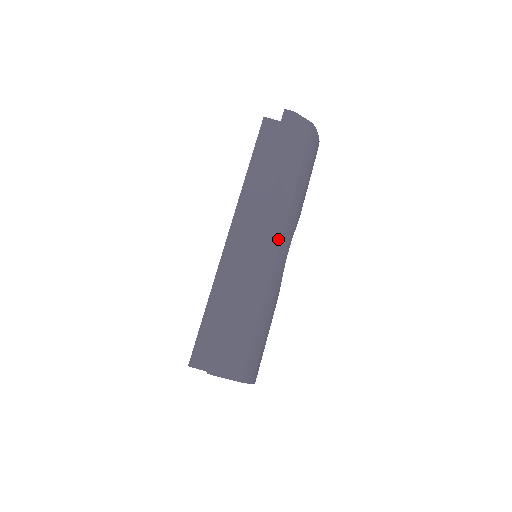
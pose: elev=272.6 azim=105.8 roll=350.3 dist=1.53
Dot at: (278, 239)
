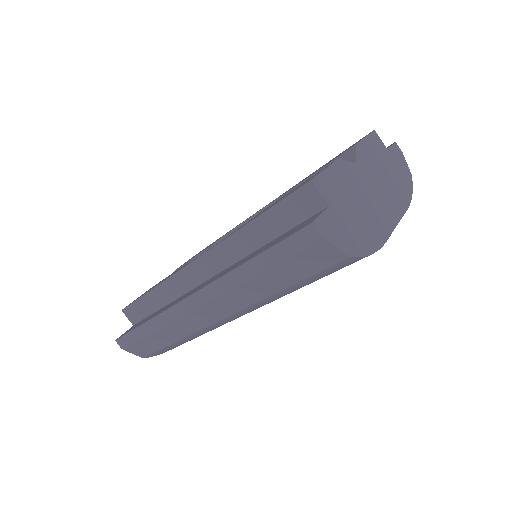
Dot at: (221, 317)
